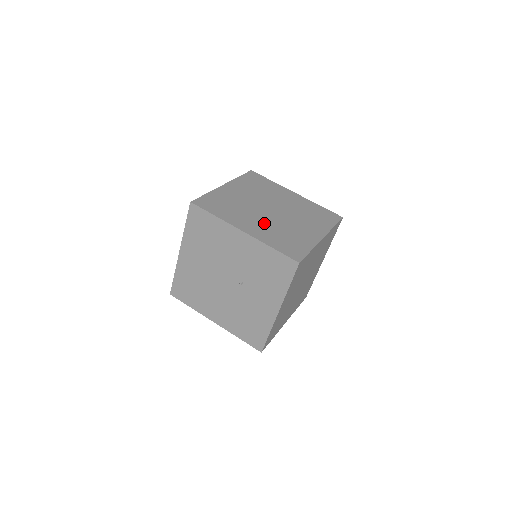
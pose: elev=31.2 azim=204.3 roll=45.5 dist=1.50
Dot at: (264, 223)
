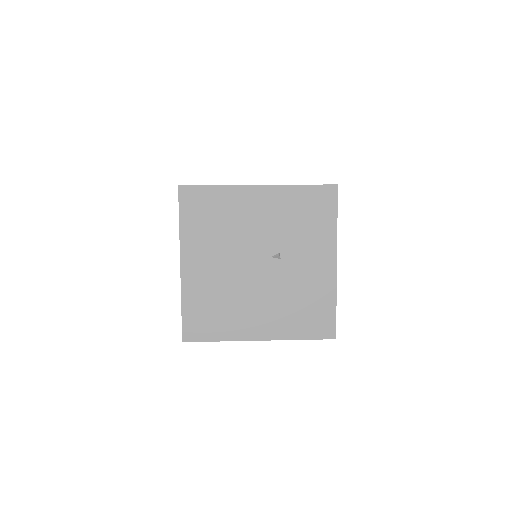
Dot at: occluded
